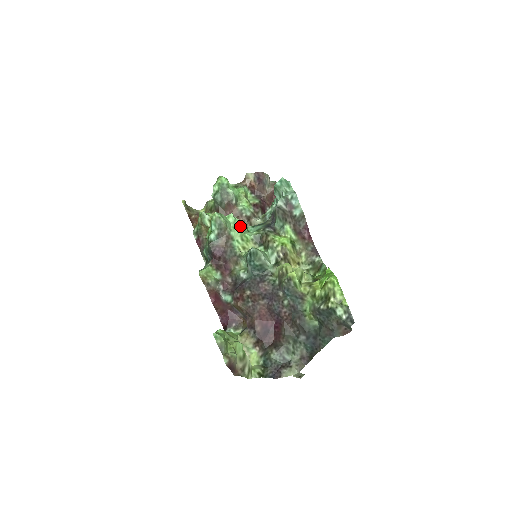
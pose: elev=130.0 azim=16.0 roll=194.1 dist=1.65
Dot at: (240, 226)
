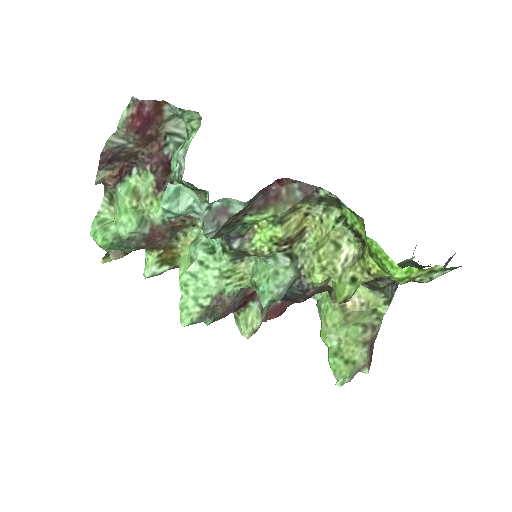
Dot at: (205, 271)
